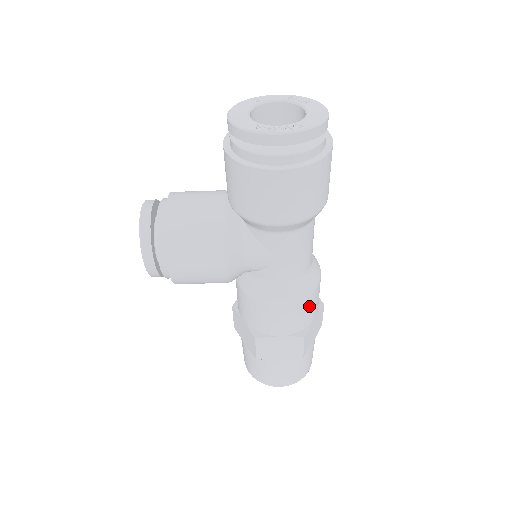
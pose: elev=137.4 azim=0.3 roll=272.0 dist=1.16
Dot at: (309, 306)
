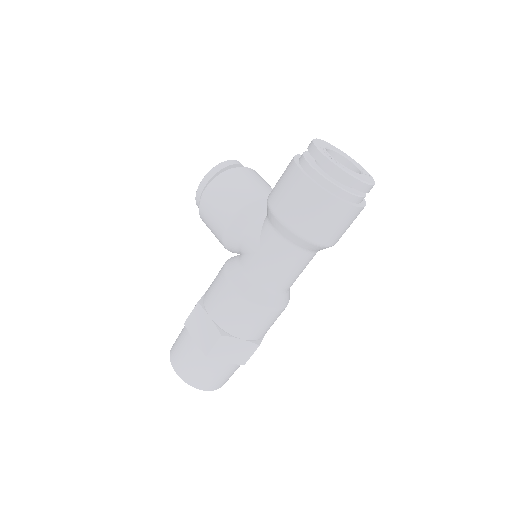
Dot at: (246, 316)
